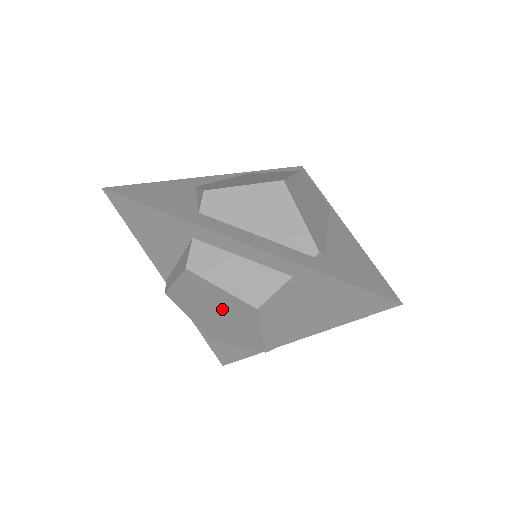
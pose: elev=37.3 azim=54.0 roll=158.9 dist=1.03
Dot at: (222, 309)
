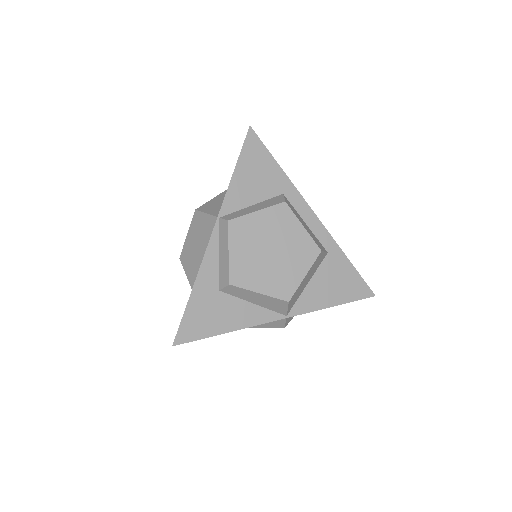
Dot at: (284, 247)
